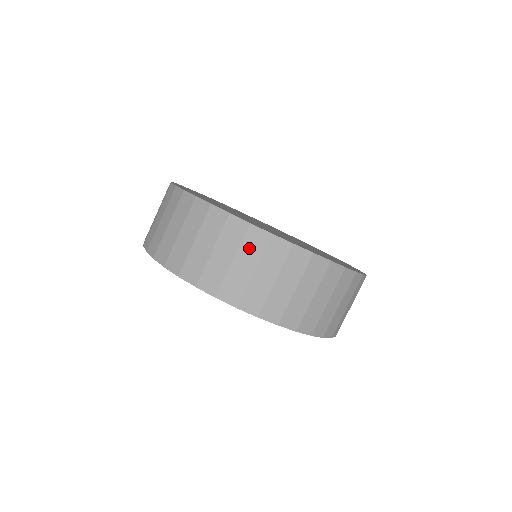
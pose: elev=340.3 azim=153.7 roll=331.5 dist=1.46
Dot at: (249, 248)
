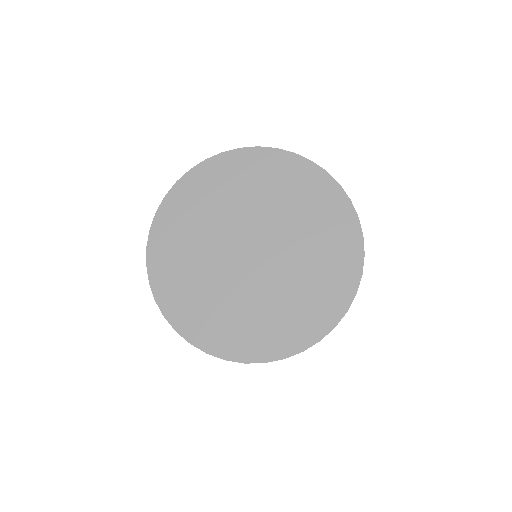
Dot at: occluded
